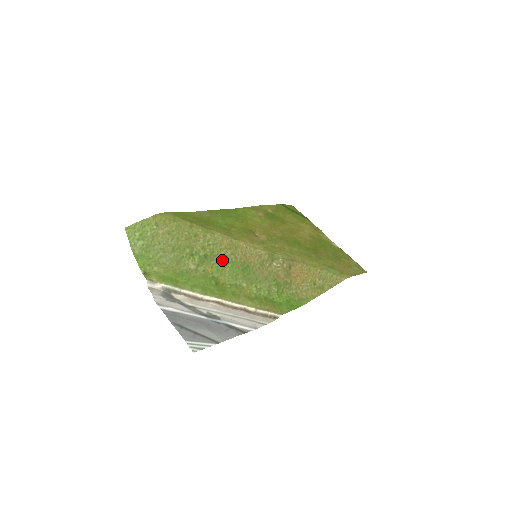
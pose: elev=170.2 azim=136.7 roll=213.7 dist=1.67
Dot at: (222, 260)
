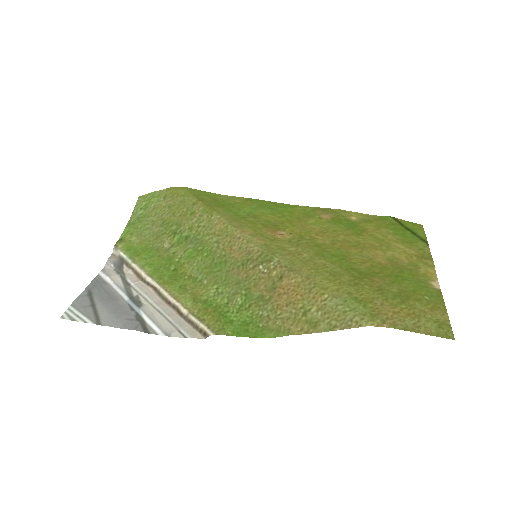
Dot at: (201, 246)
